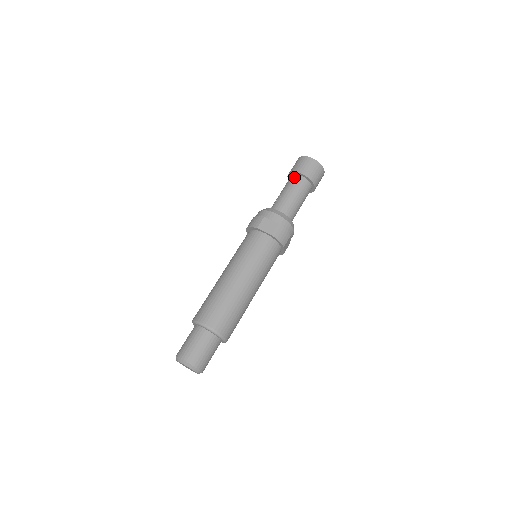
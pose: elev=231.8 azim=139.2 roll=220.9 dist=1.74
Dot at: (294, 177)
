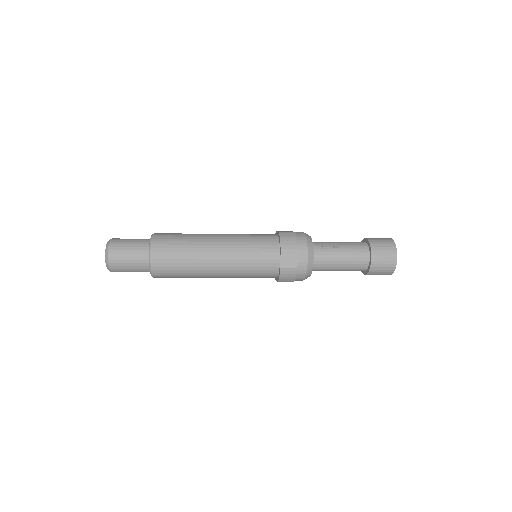
Dot at: (365, 250)
